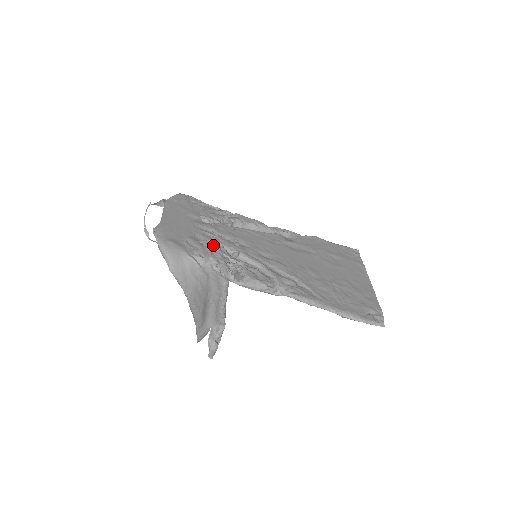
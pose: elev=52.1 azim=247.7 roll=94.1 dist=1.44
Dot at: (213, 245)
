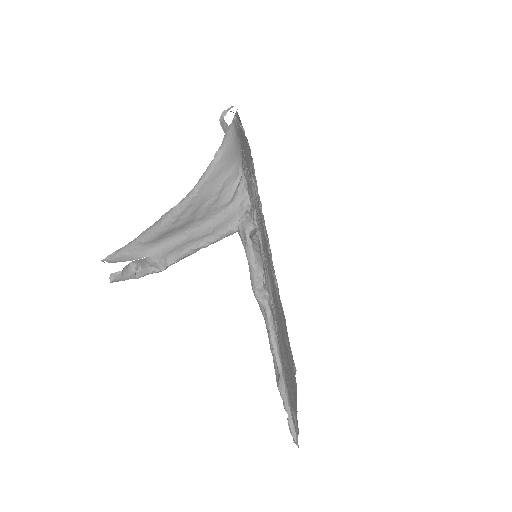
Dot at: (252, 196)
